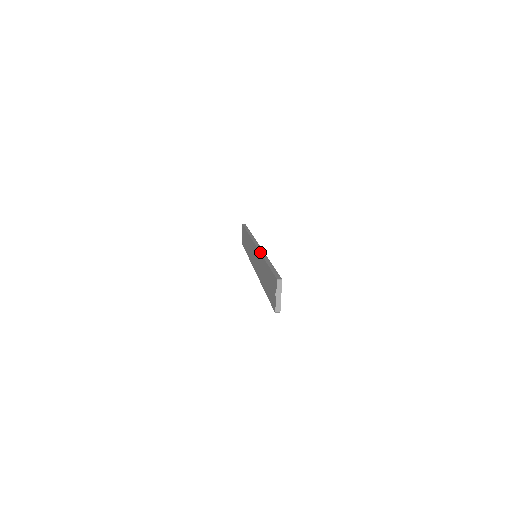
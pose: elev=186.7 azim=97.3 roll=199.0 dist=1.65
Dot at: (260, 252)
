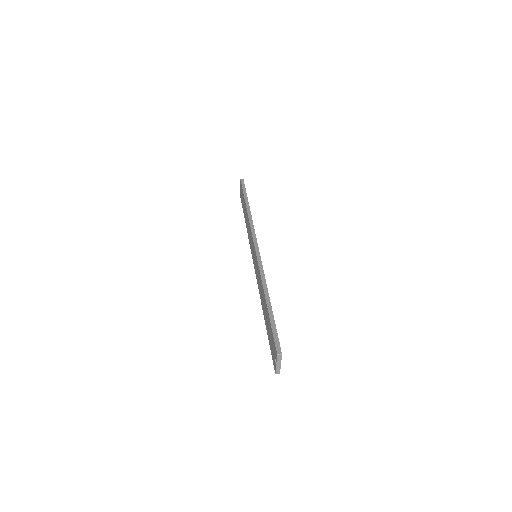
Dot at: (260, 274)
